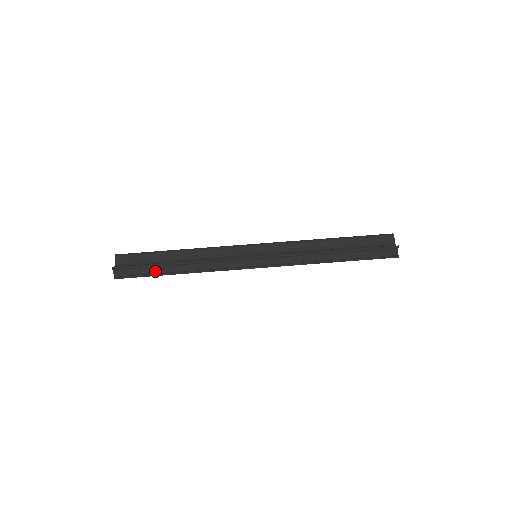
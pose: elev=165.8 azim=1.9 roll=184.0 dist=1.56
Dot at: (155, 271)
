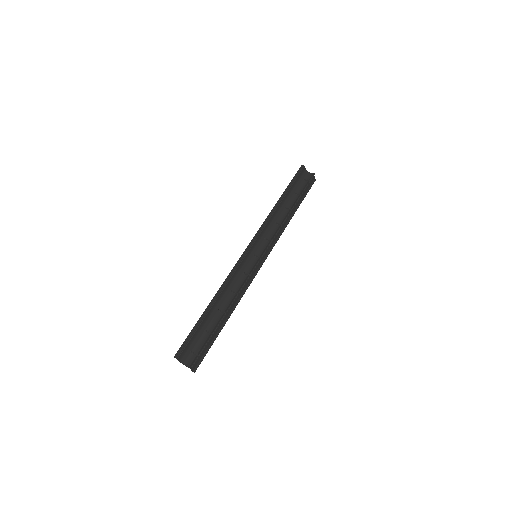
Dot at: (214, 335)
